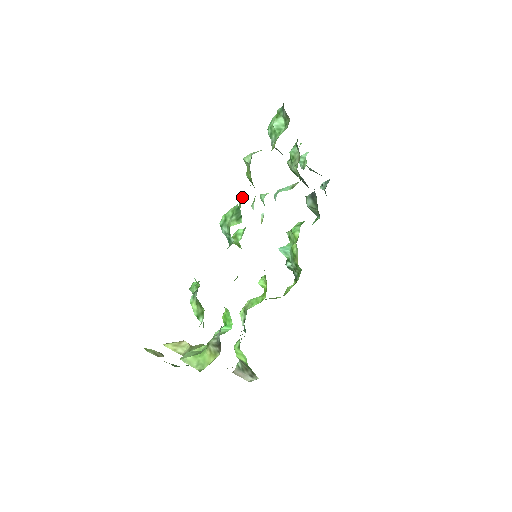
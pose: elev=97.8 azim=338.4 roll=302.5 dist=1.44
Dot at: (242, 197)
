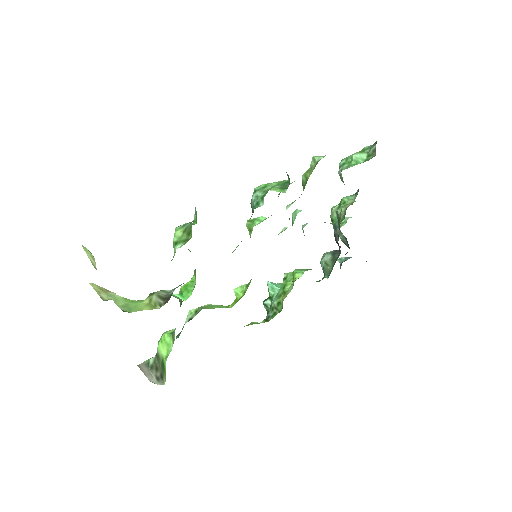
Dot at: occluded
